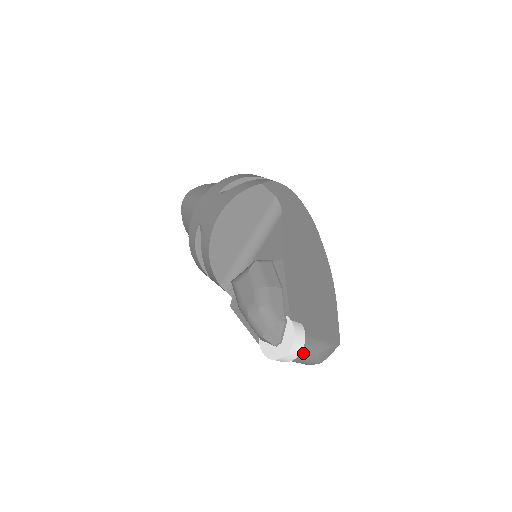
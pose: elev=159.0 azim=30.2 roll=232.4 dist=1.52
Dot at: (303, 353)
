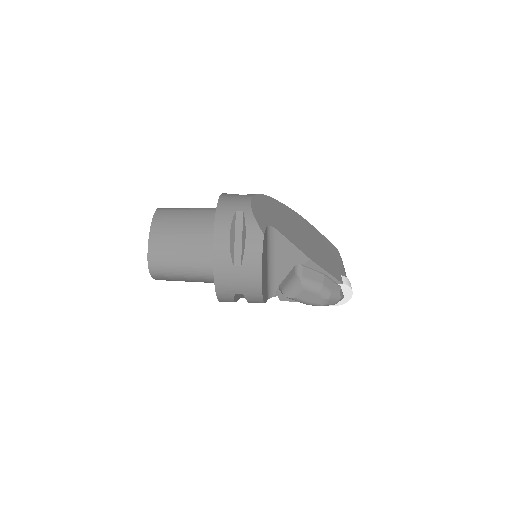
Dot at: occluded
